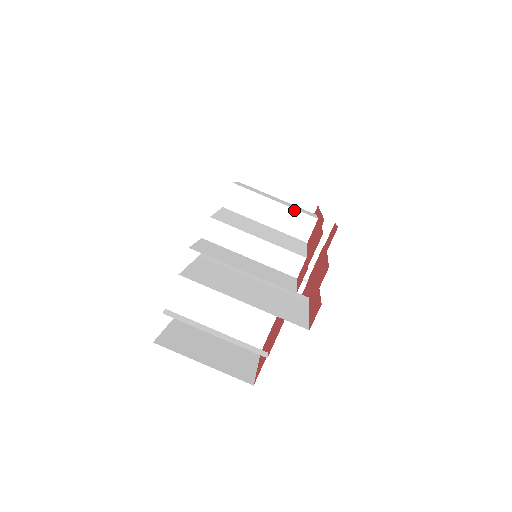
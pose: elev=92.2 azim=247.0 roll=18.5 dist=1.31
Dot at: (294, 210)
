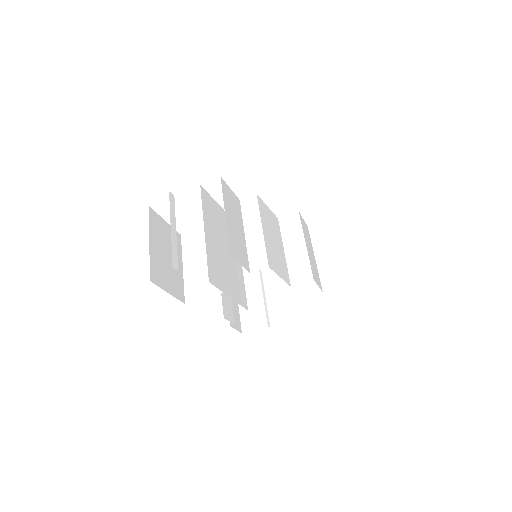
Dot at: (308, 260)
